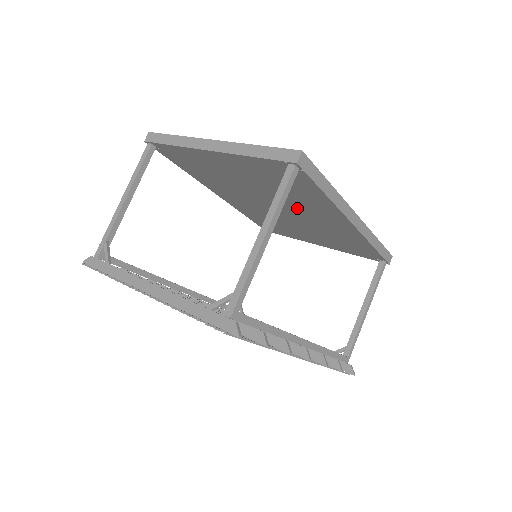
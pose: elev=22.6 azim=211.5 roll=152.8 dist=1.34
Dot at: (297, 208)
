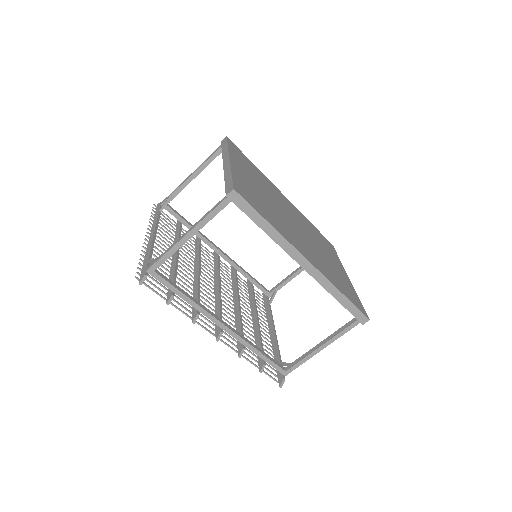
Dot at: occluded
